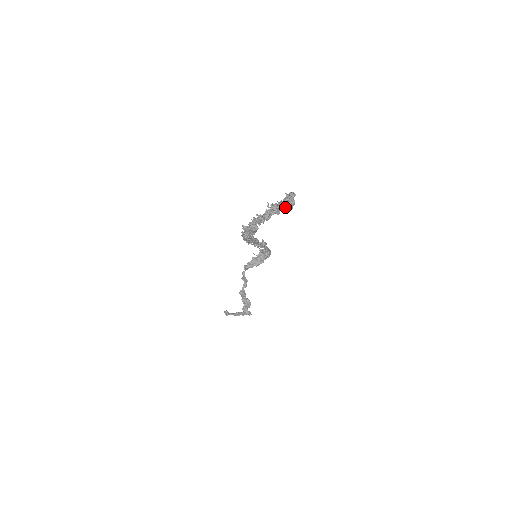
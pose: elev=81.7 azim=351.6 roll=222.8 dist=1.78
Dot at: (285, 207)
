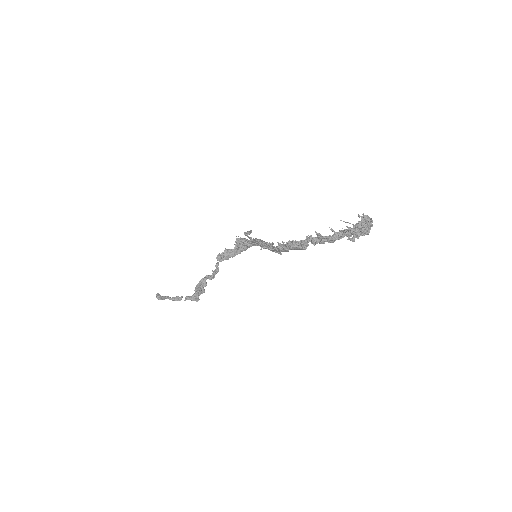
Dot at: (363, 235)
